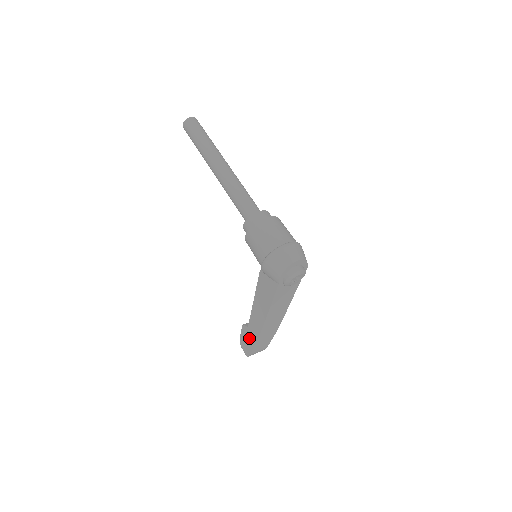
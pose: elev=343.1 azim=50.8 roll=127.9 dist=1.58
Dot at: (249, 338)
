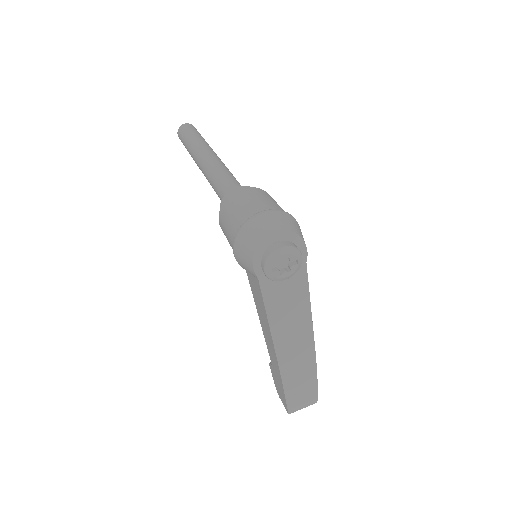
Dot at: (278, 382)
